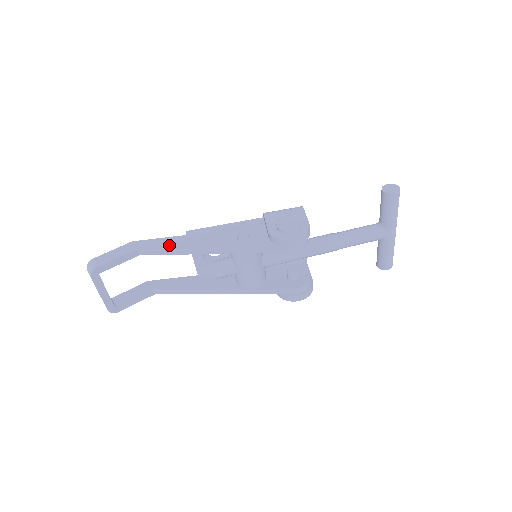
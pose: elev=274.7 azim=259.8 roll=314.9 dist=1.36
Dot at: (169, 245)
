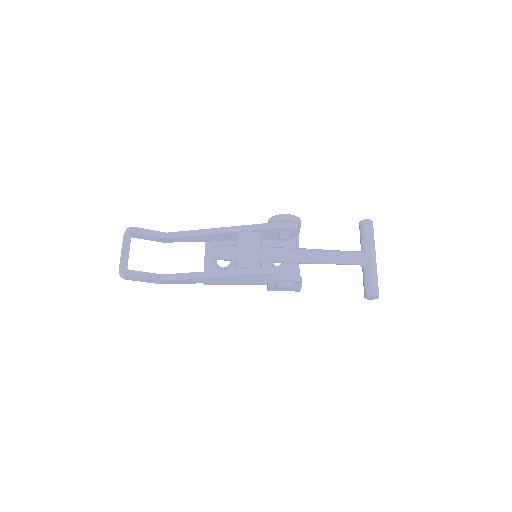
Dot at: (191, 232)
